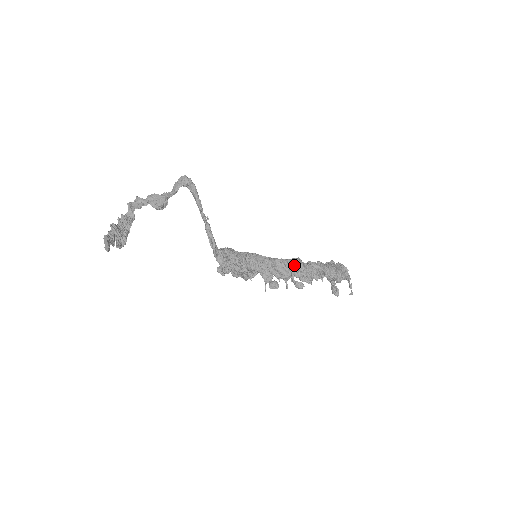
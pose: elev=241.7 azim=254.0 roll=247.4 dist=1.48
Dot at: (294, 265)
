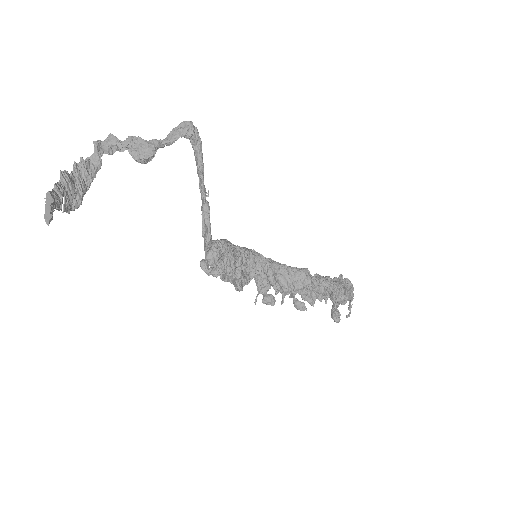
Dot at: (301, 278)
